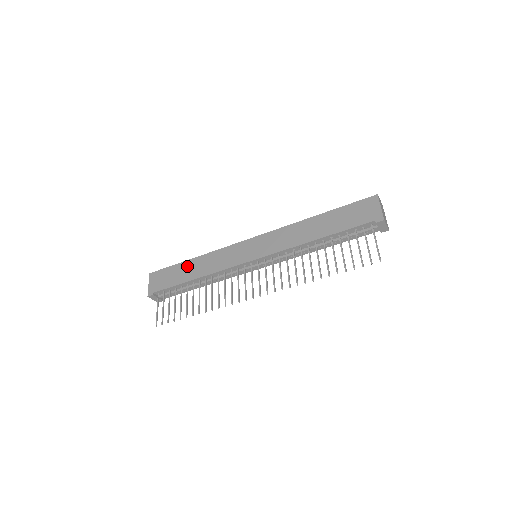
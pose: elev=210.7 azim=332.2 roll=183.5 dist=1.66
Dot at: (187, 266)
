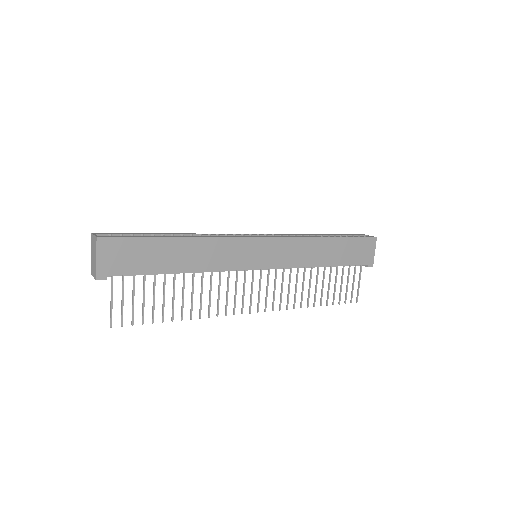
Dot at: (171, 248)
